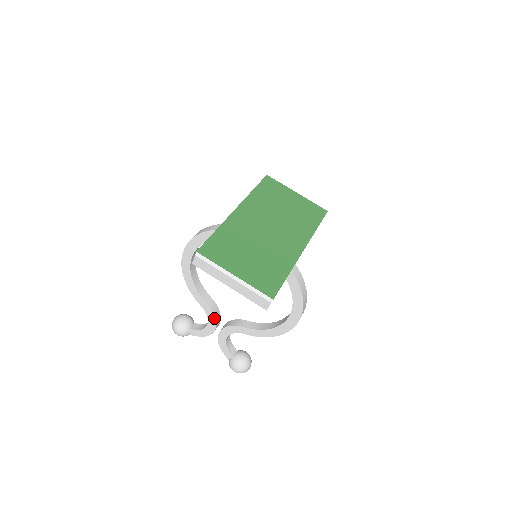
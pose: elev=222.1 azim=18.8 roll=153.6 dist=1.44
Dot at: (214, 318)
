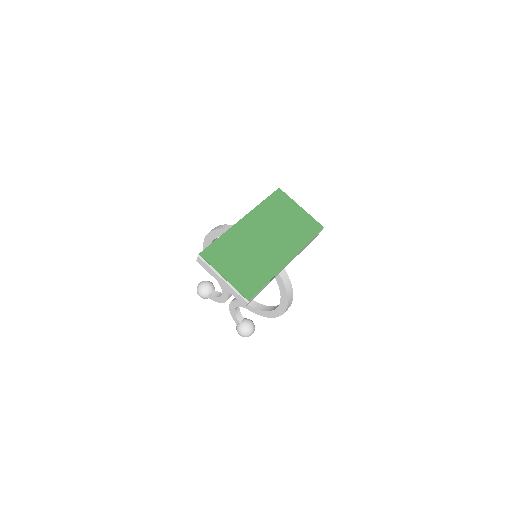
Dot at: (226, 292)
